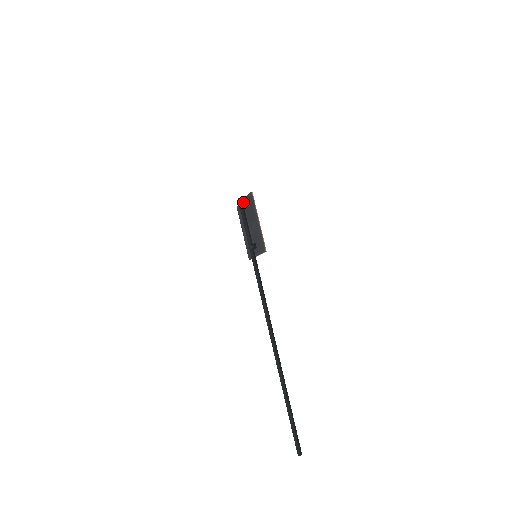
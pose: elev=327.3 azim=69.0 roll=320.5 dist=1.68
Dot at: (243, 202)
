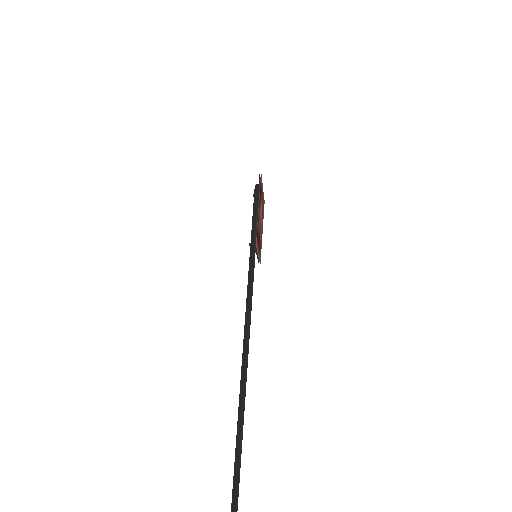
Dot at: occluded
